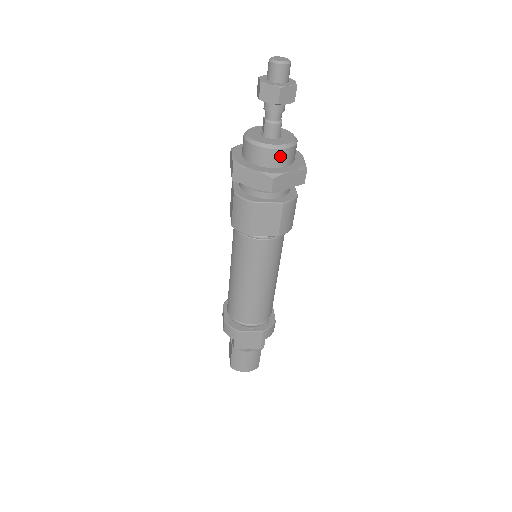
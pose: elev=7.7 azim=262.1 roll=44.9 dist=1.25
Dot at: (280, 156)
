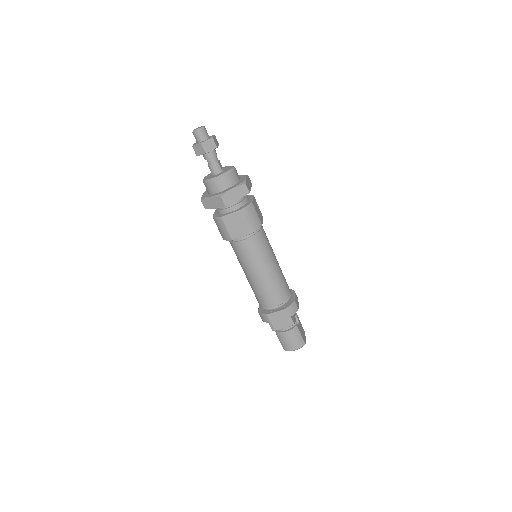
Dot at: (222, 182)
